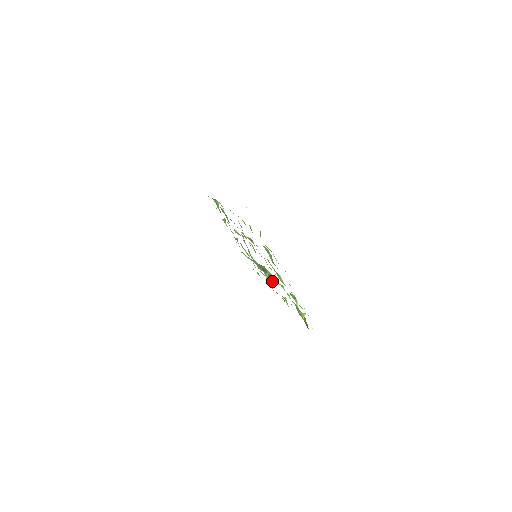
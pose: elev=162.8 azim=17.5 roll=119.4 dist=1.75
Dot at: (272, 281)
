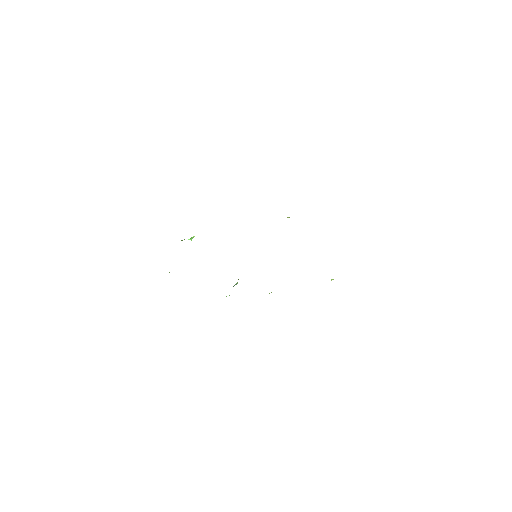
Dot at: occluded
